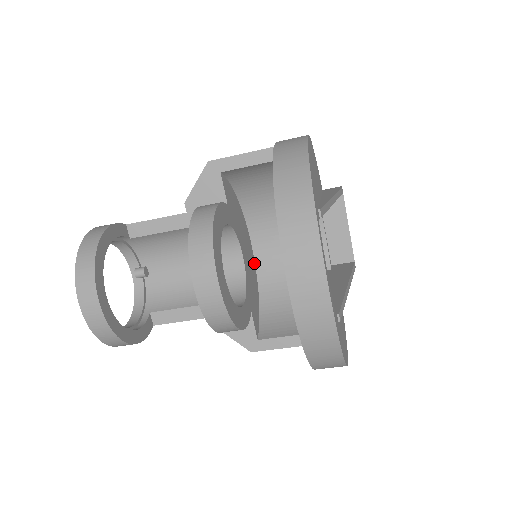
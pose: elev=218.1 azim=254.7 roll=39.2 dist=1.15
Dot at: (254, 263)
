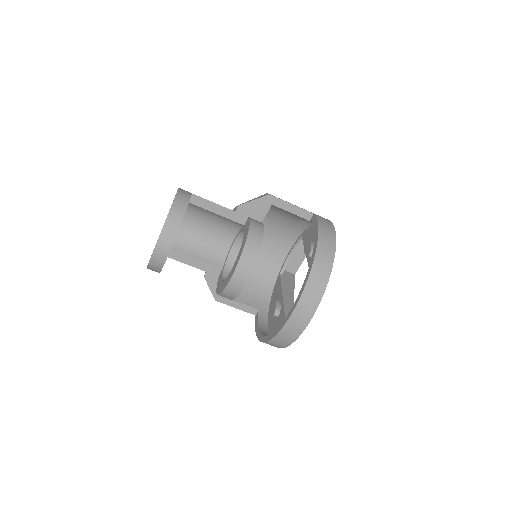
Dot at: occluded
